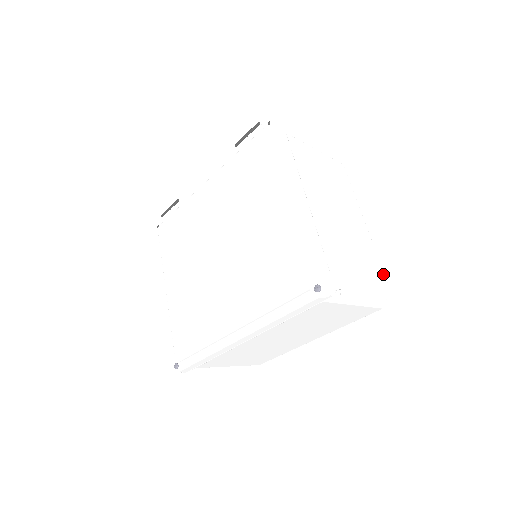
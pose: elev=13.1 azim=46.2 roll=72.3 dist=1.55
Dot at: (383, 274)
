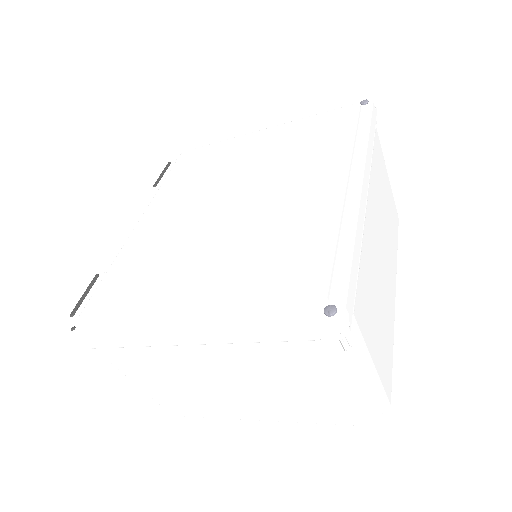
Dot at: occluded
